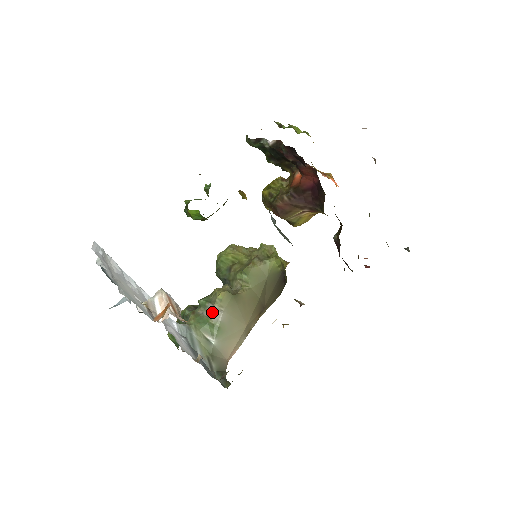
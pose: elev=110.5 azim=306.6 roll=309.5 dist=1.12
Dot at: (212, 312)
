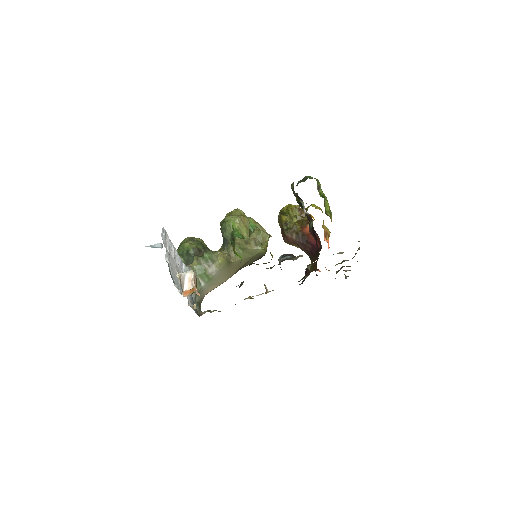
Dot at: (210, 268)
